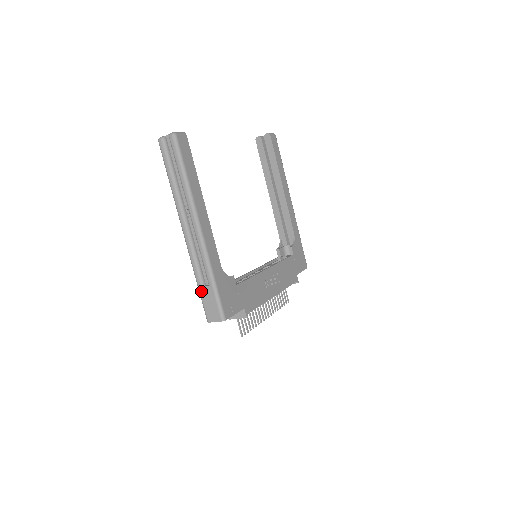
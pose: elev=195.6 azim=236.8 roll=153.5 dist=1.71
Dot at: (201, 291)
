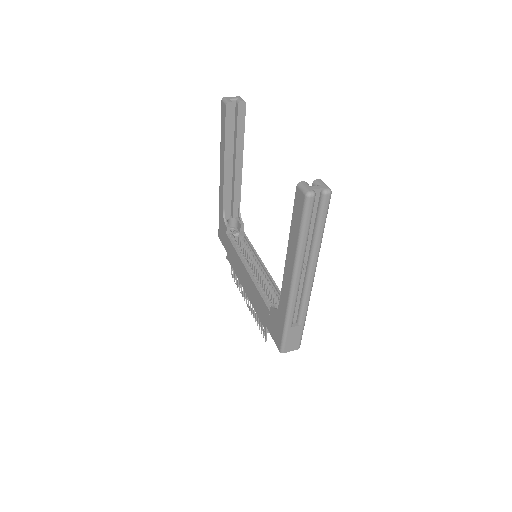
Dot at: (289, 331)
